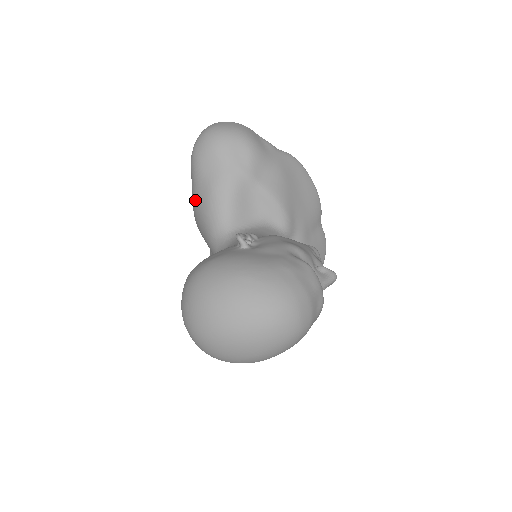
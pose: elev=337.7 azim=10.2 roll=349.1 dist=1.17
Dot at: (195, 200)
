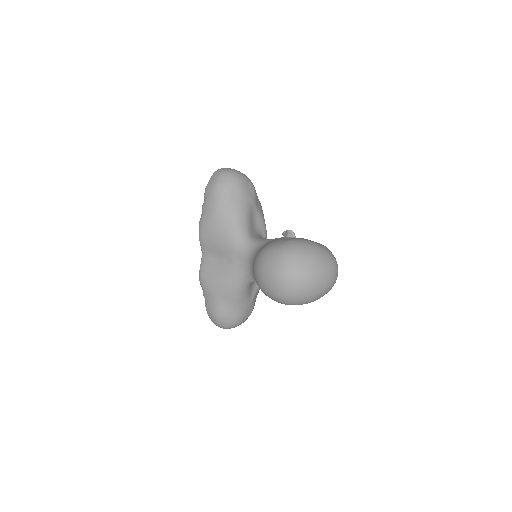
Dot at: (217, 216)
